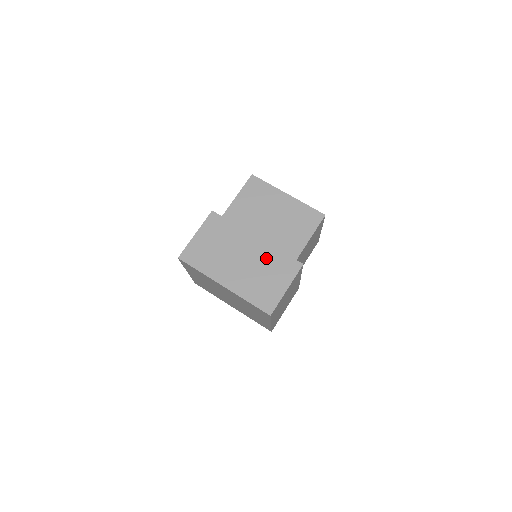
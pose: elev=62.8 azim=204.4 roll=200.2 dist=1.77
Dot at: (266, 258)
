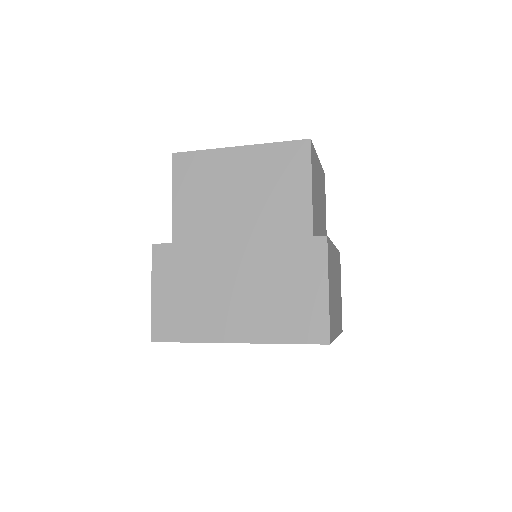
Dot at: (268, 263)
